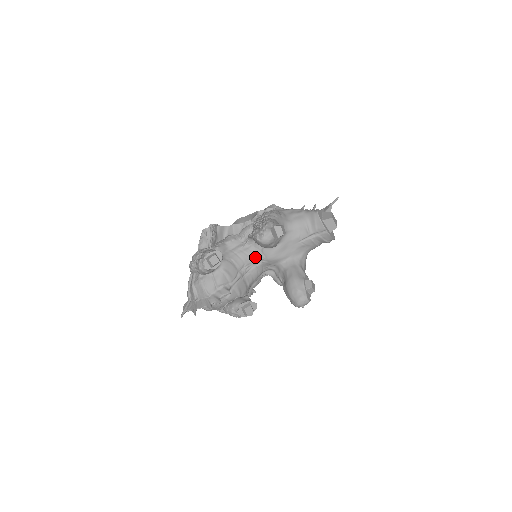
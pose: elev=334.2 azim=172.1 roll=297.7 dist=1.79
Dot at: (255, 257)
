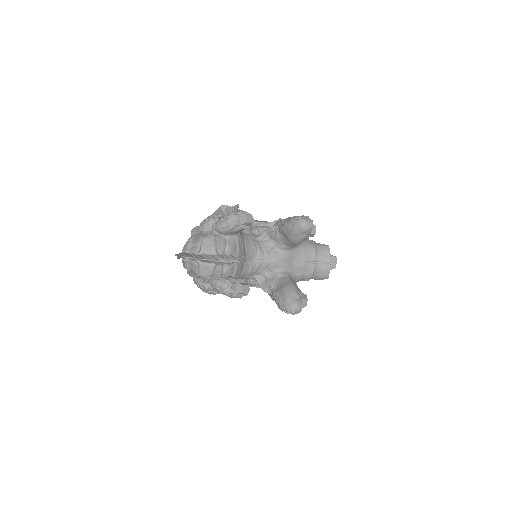
Dot at: (262, 252)
